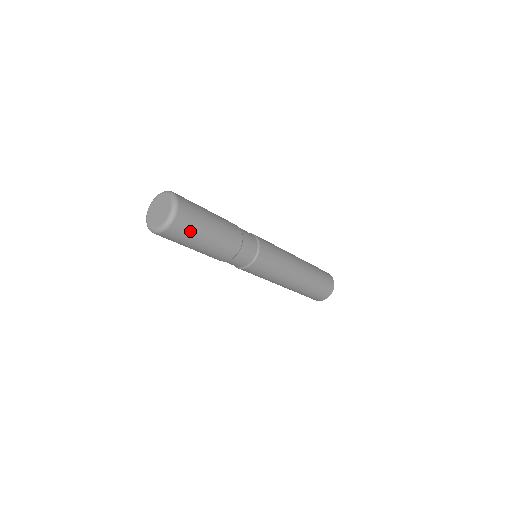
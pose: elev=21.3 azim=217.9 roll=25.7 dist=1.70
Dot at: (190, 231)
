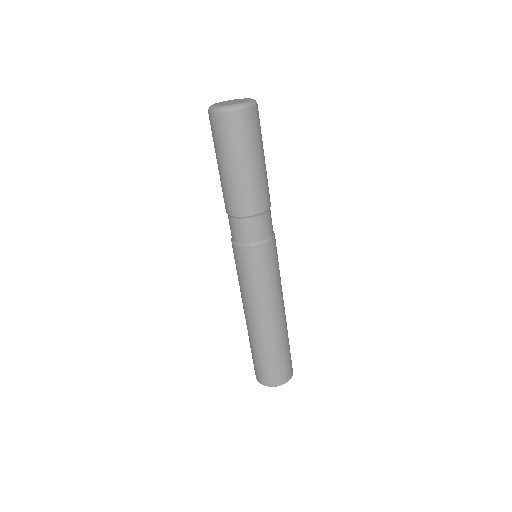
Dot at: (260, 132)
